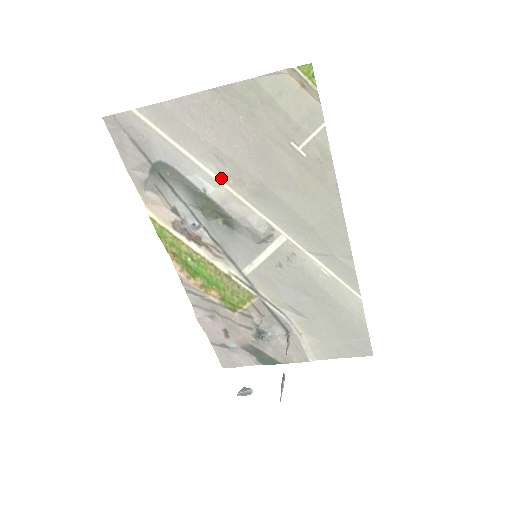
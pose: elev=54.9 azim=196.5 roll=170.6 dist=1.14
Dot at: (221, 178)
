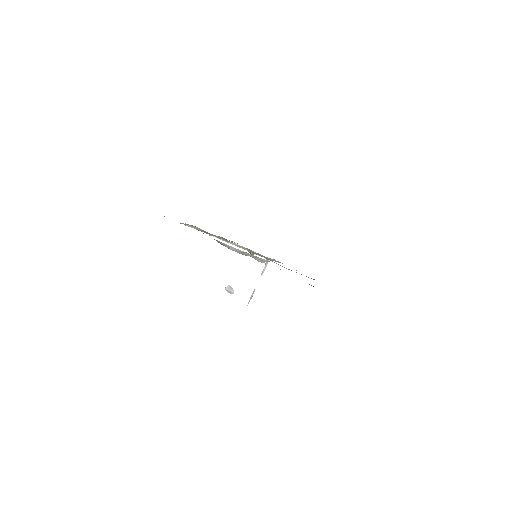
Dot at: occluded
